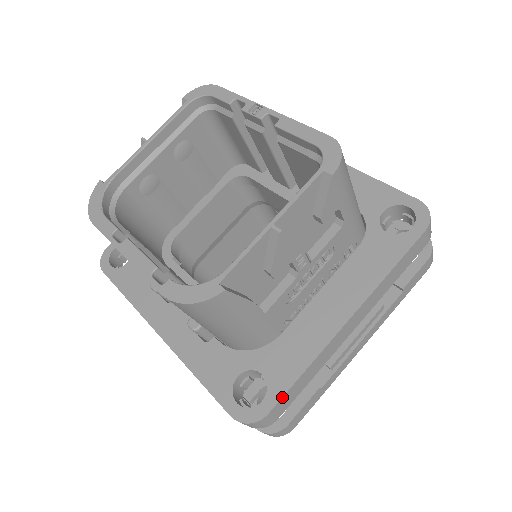
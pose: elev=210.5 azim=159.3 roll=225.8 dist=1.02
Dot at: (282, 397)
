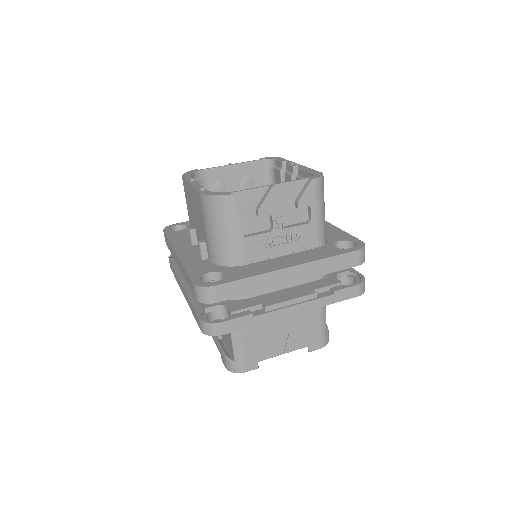
Dot at: (228, 282)
